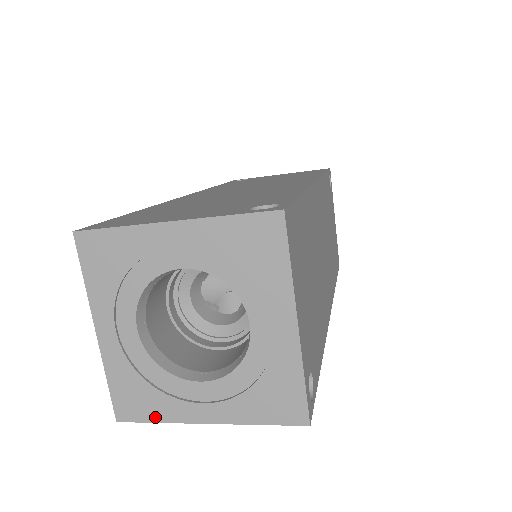
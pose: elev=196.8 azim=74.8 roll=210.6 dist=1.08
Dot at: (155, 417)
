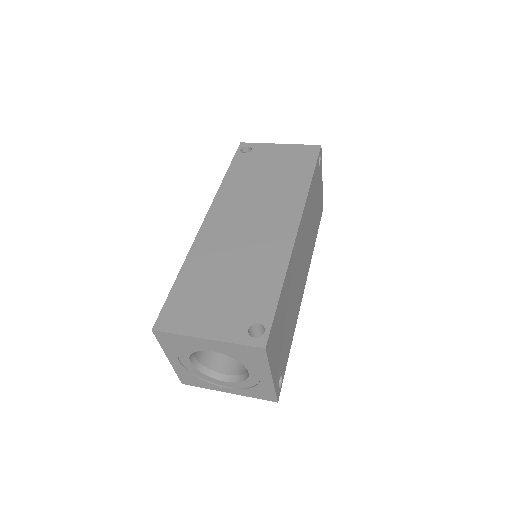
Dot at: (202, 386)
